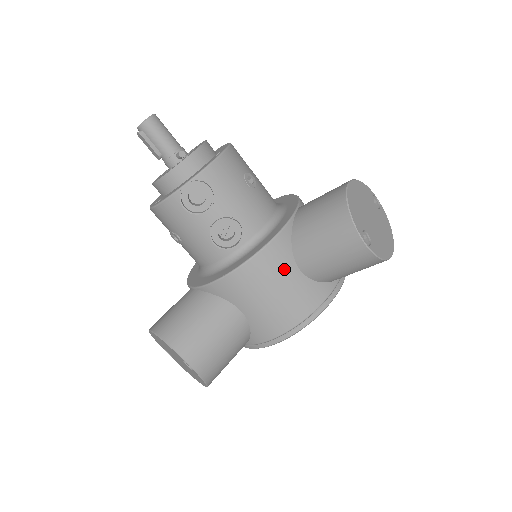
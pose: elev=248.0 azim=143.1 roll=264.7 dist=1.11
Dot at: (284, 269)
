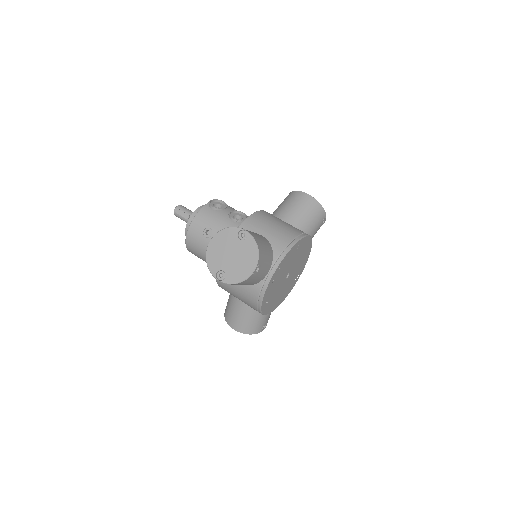
Dot at: (276, 218)
